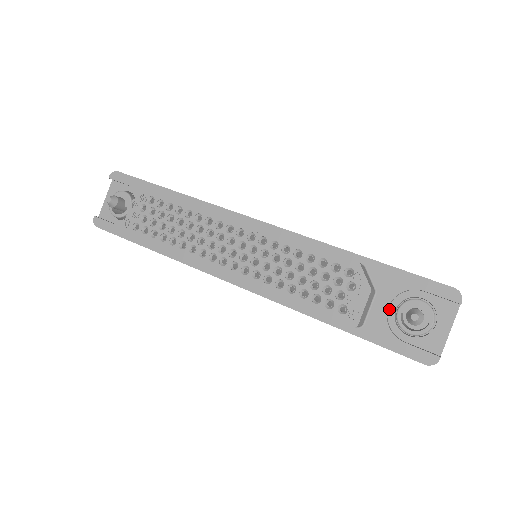
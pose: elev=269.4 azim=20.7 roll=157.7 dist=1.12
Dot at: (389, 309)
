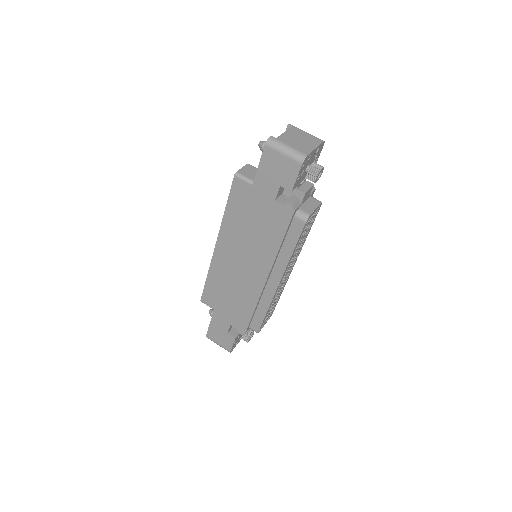
Dot at: occluded
